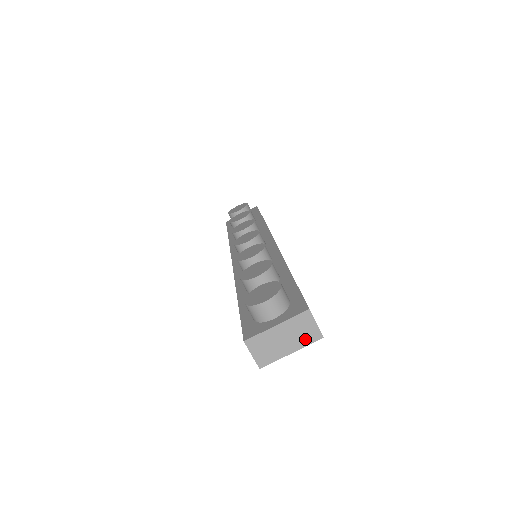
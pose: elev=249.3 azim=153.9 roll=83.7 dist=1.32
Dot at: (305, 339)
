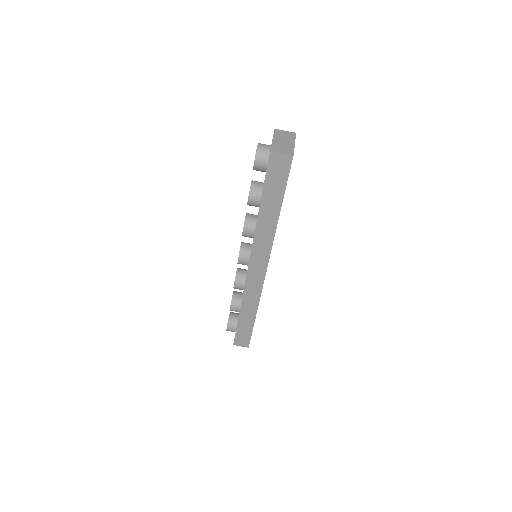
Dot at: (291, 137)
